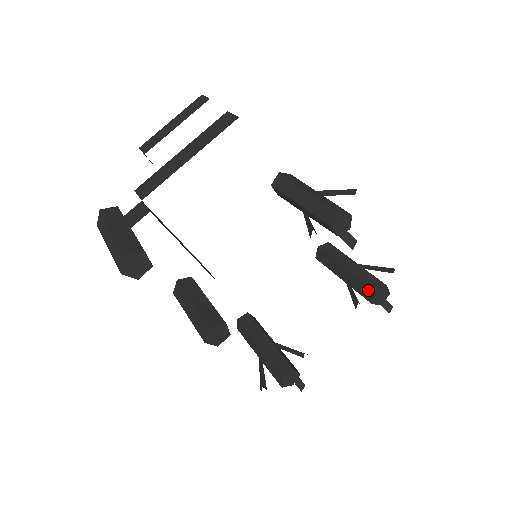
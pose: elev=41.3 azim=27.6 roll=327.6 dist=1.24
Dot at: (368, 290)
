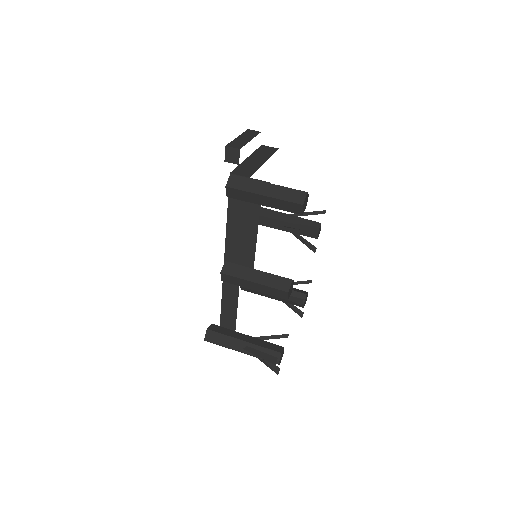
Dot at: (300, 295)
